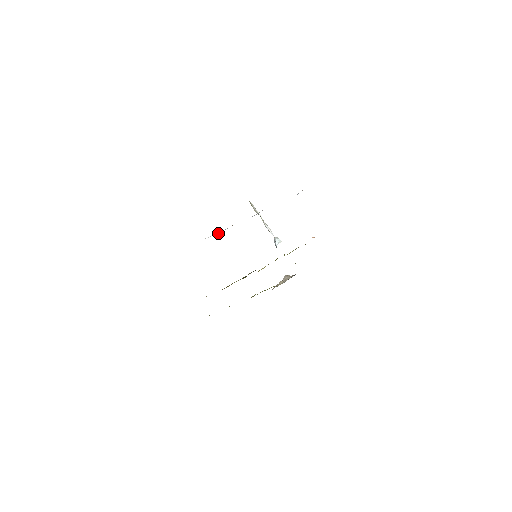
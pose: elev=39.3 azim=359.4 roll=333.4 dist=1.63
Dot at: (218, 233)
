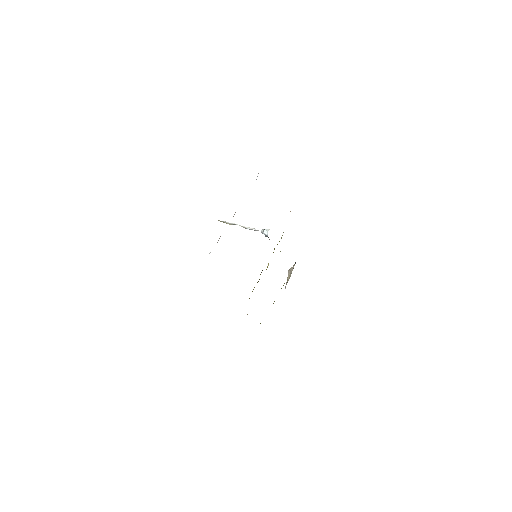
Dot at: occluded
